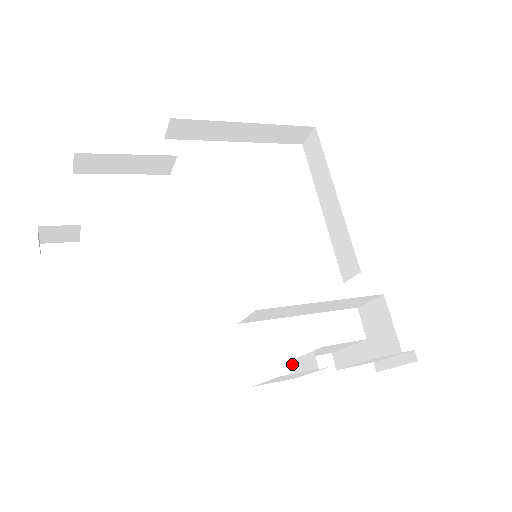
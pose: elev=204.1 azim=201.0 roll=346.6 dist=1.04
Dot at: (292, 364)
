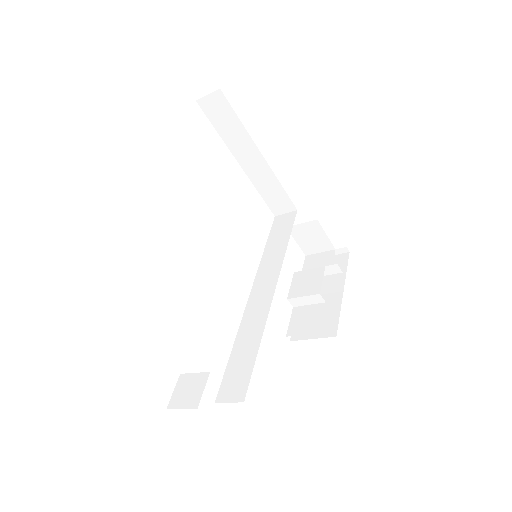
Dot at: (289, 301)
